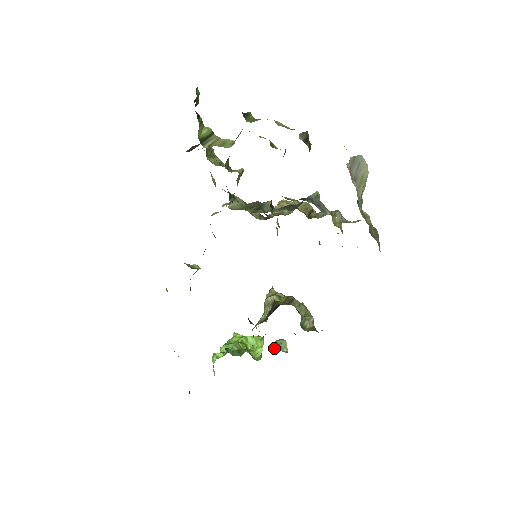
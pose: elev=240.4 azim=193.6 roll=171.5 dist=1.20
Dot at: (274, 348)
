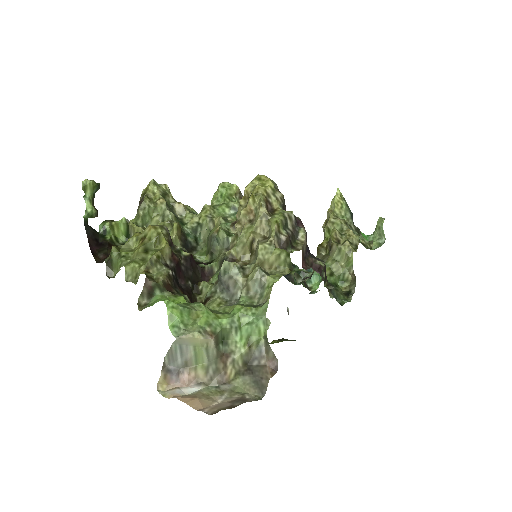
Dot at: (374, 234)
